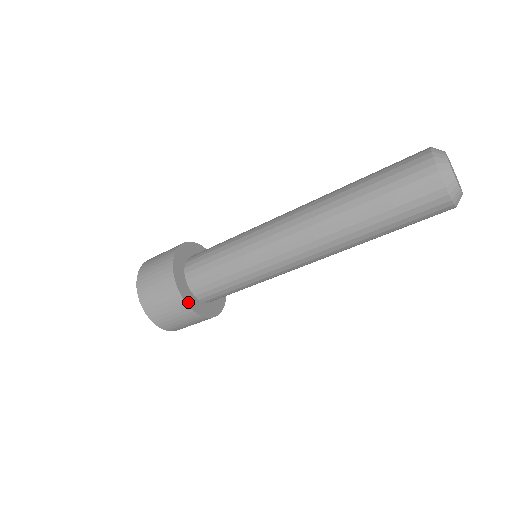
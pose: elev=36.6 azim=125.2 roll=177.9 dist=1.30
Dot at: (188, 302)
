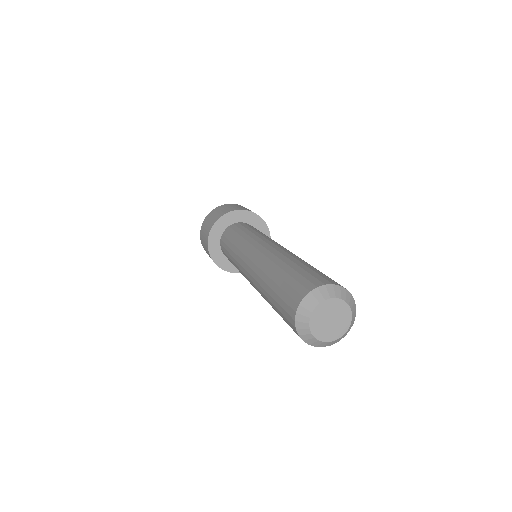
Dot at: (217, 261)
